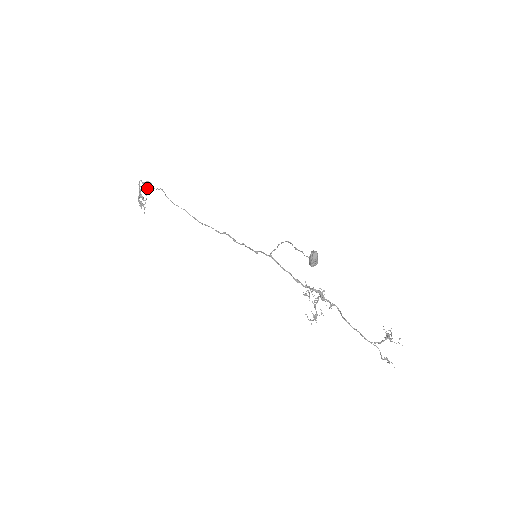
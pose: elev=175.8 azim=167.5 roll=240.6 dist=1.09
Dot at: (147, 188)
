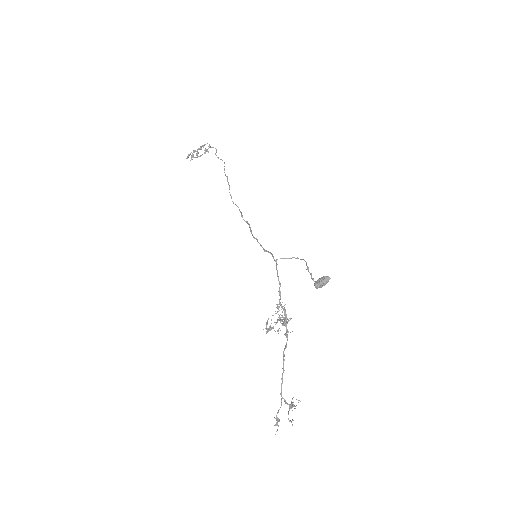
Dot at: (208, 152)
